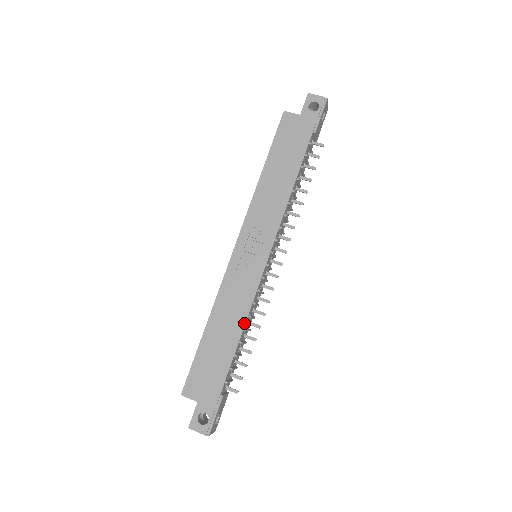
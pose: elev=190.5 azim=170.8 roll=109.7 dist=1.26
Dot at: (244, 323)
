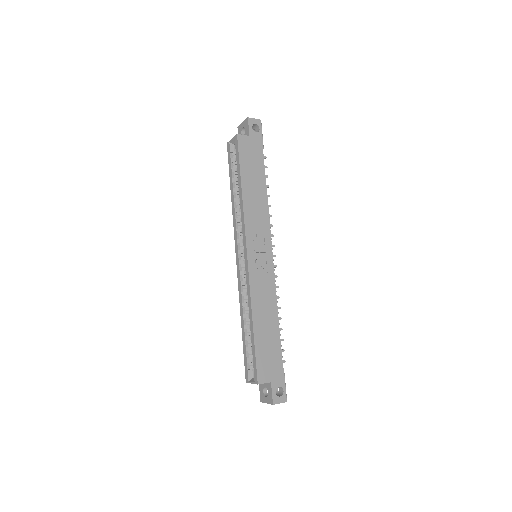
Dot at: (277, 309)
